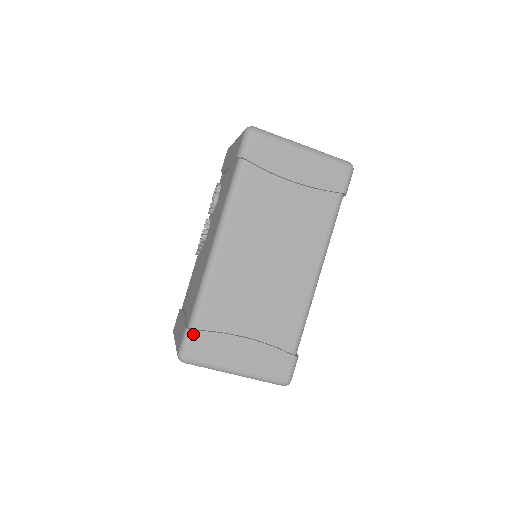
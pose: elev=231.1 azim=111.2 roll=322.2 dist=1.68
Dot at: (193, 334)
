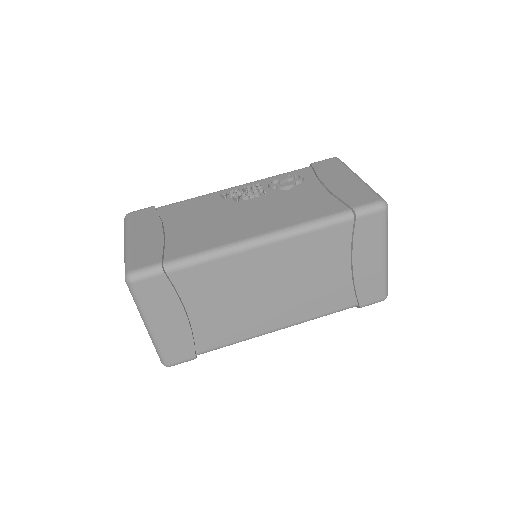
Dot at: (161, 275)
